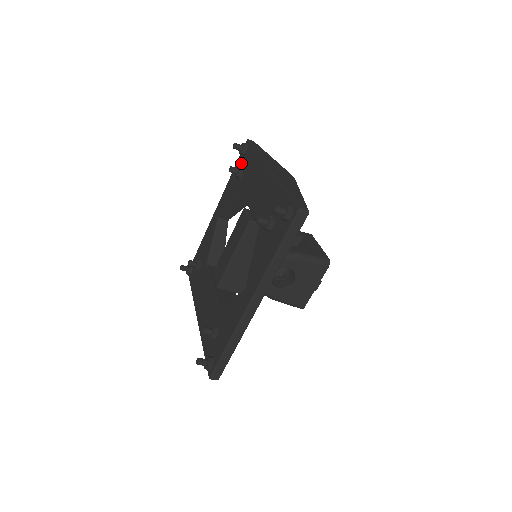
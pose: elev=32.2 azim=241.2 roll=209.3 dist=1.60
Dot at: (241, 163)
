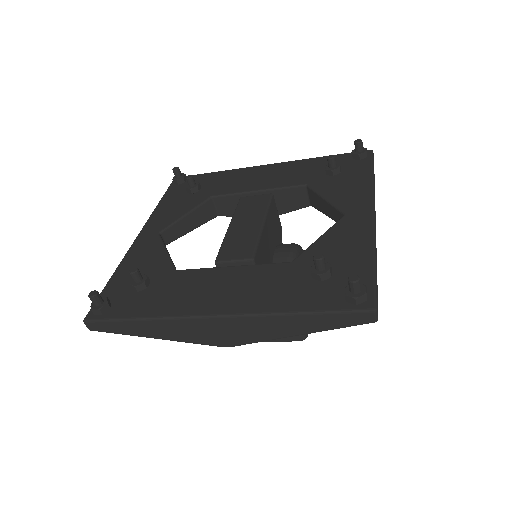
Dot at: (183, 187)
